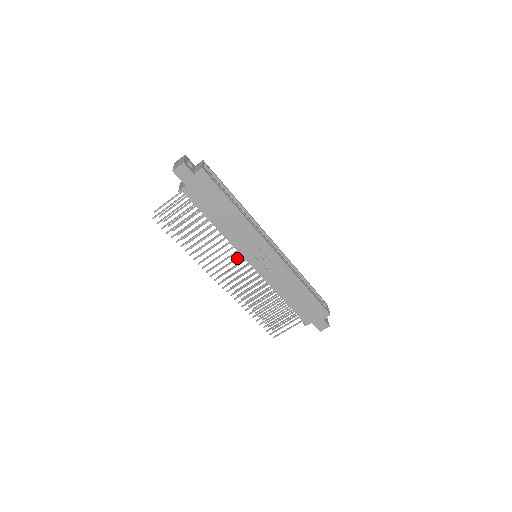
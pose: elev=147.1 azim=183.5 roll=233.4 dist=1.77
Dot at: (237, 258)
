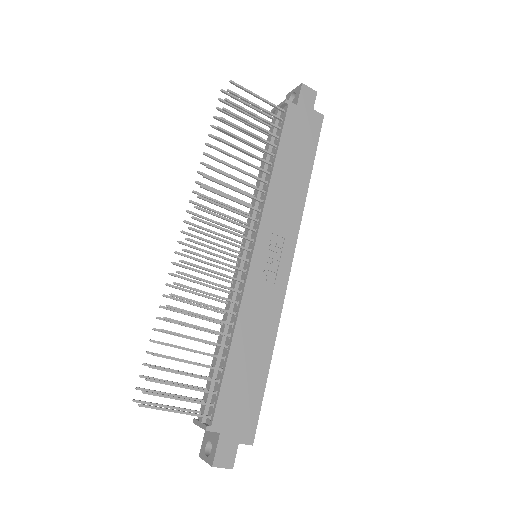
Dot at: (247, 226)
